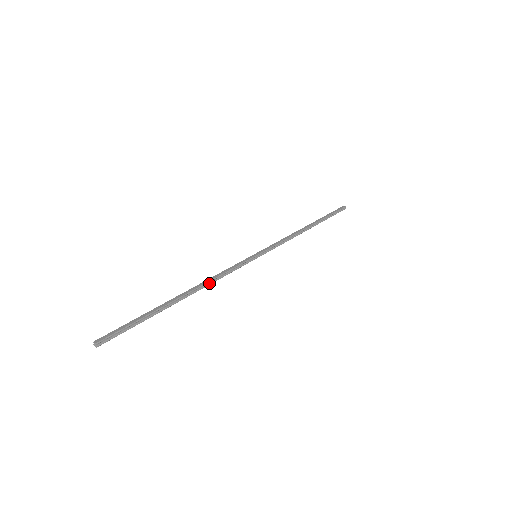
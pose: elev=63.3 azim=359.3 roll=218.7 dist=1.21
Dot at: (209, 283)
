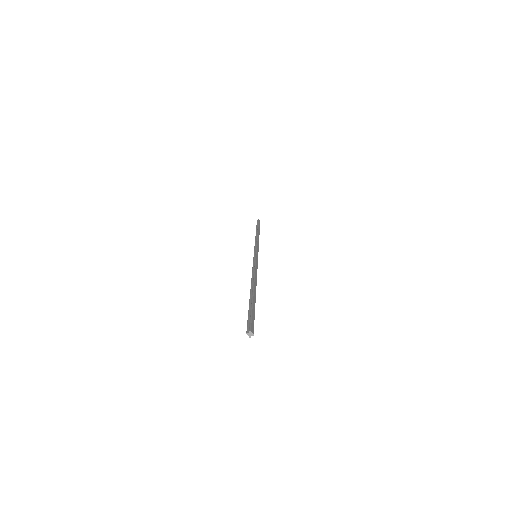
Dot at: occluded
